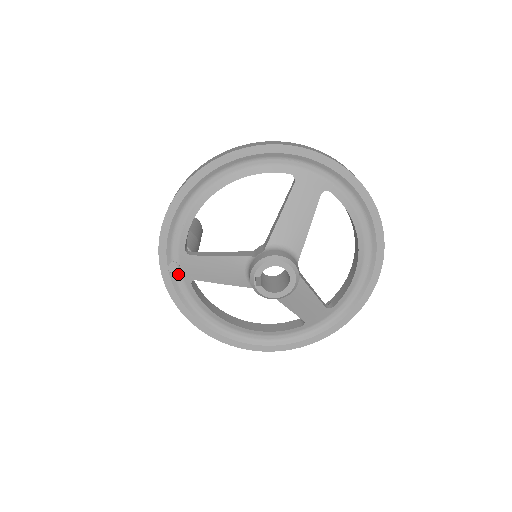
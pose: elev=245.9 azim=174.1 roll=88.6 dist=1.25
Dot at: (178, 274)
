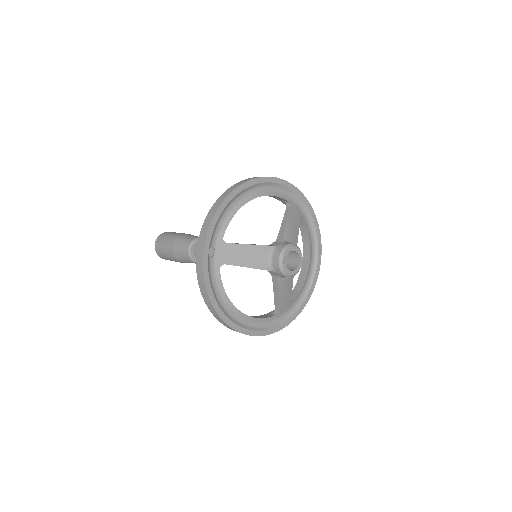
Dot at: (212, 258)
